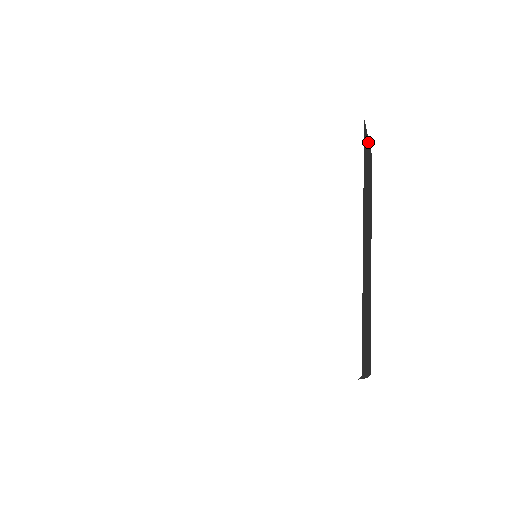
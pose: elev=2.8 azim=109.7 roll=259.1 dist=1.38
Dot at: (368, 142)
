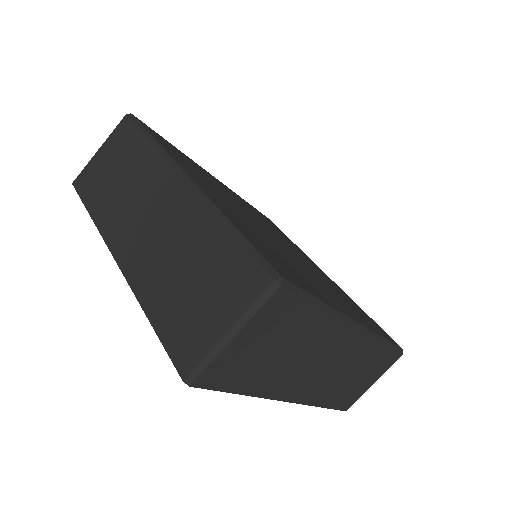
Dot at: (239, 336)
